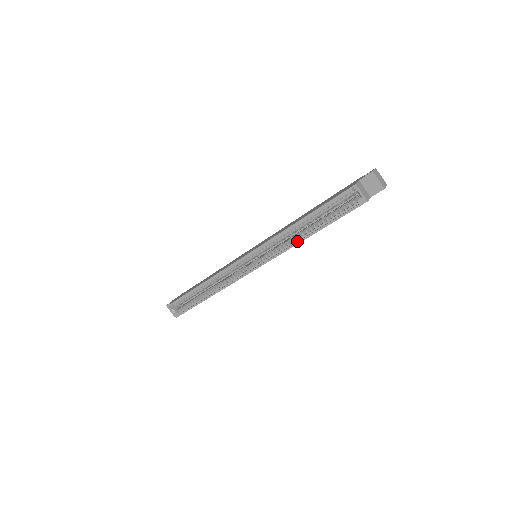
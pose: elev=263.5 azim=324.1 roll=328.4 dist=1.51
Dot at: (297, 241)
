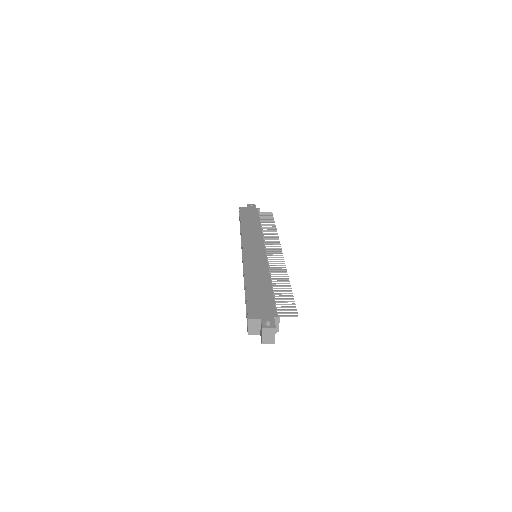
Dot at: occluded
